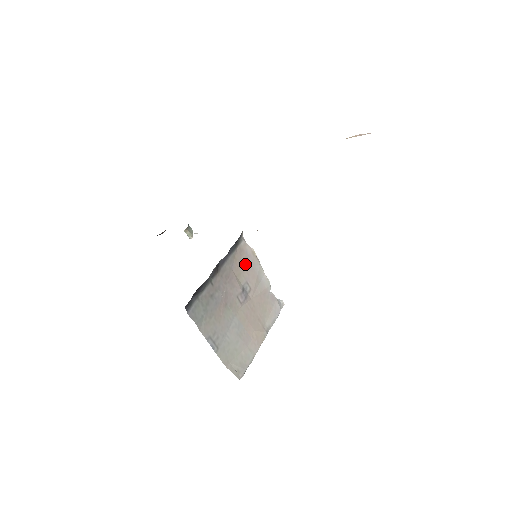
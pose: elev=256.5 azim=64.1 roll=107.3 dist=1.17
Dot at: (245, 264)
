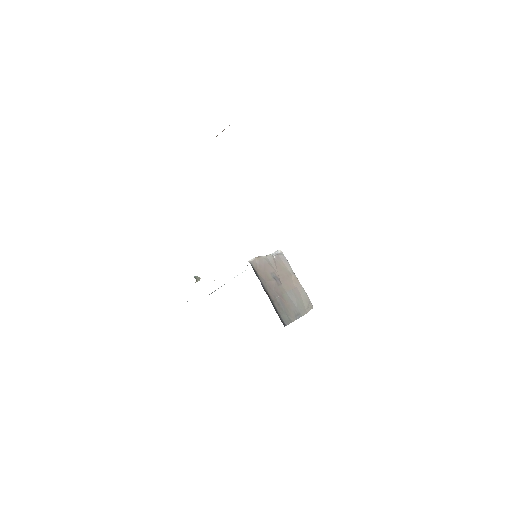
Dot at: (263, 269)
